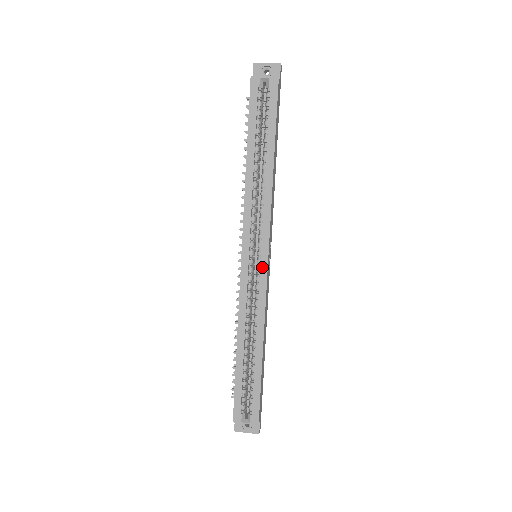
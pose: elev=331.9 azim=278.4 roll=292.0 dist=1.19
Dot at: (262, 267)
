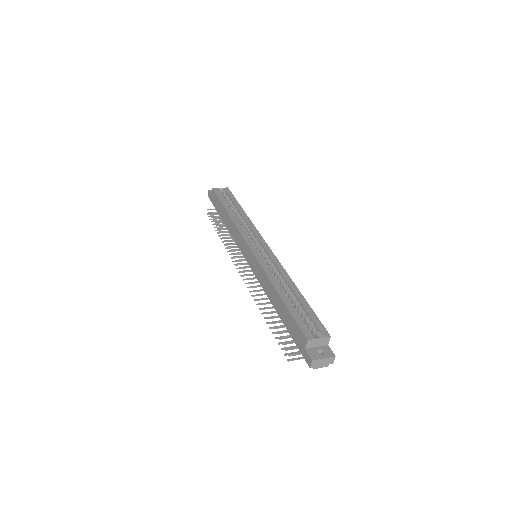
Dot at: (266, 249)
